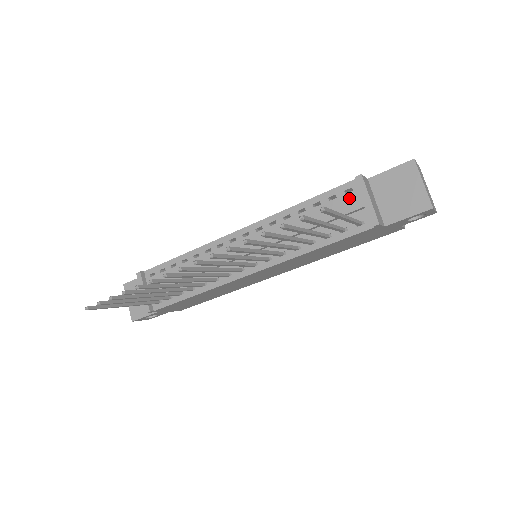
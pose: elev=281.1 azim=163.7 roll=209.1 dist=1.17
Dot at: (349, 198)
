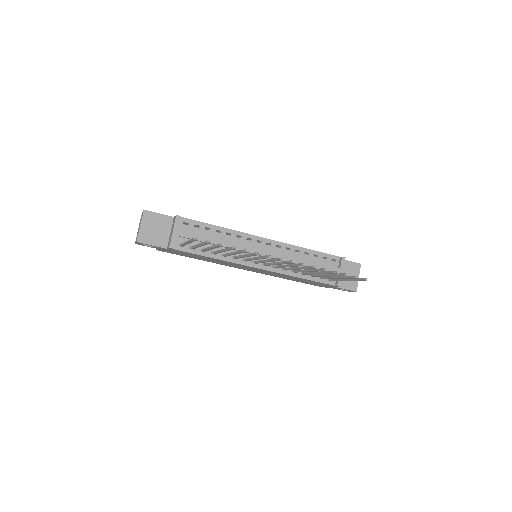
Dot at: (332, 264)
